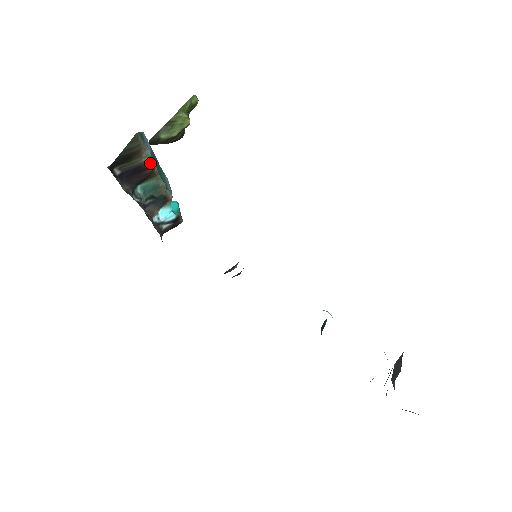
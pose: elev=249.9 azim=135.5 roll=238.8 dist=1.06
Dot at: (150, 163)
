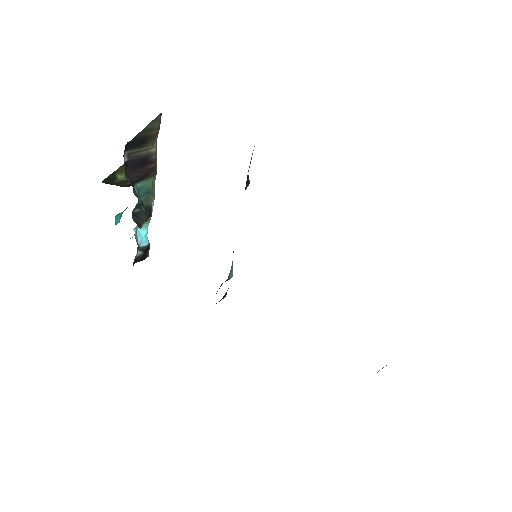
Dot at: (155, 157)
